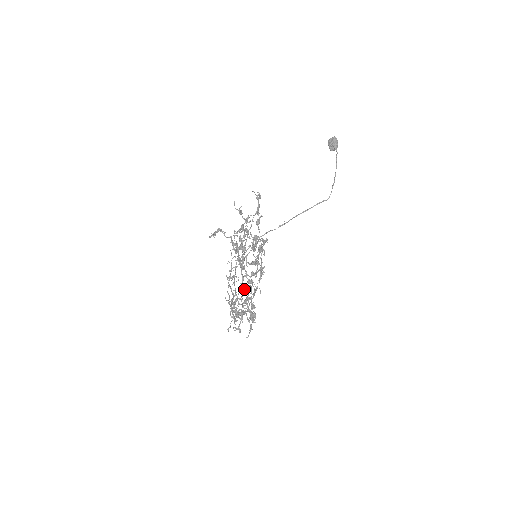
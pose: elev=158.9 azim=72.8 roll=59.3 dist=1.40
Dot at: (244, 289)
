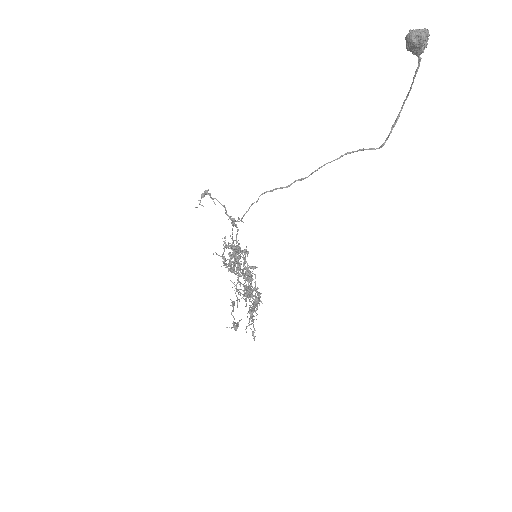
Dot at: occluded
